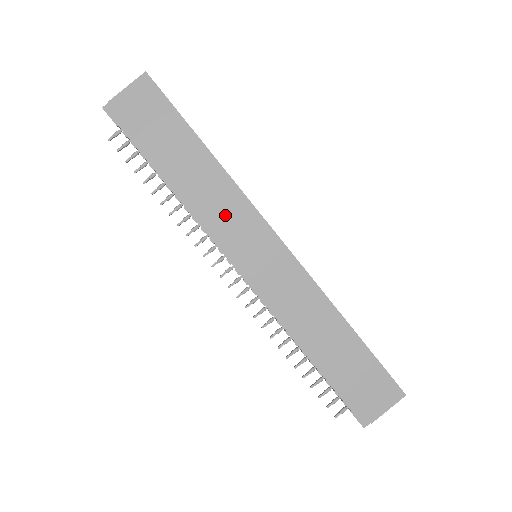
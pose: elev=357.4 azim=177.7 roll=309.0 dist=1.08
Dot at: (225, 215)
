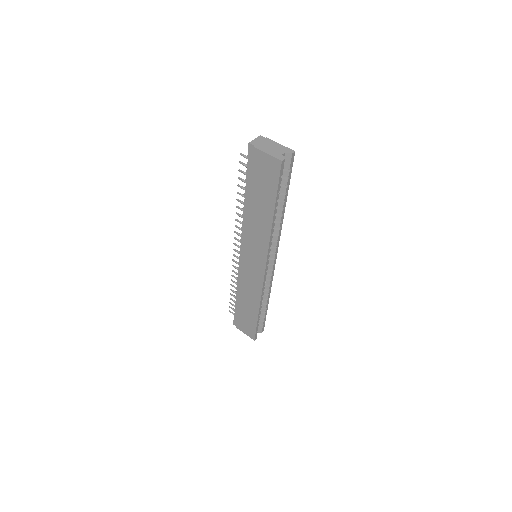
Dot at: (254, 239)
